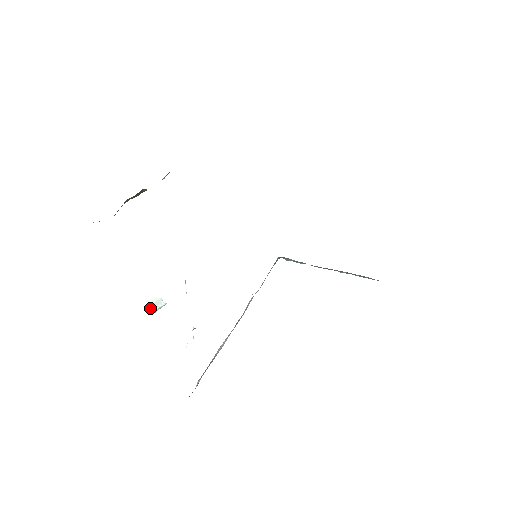
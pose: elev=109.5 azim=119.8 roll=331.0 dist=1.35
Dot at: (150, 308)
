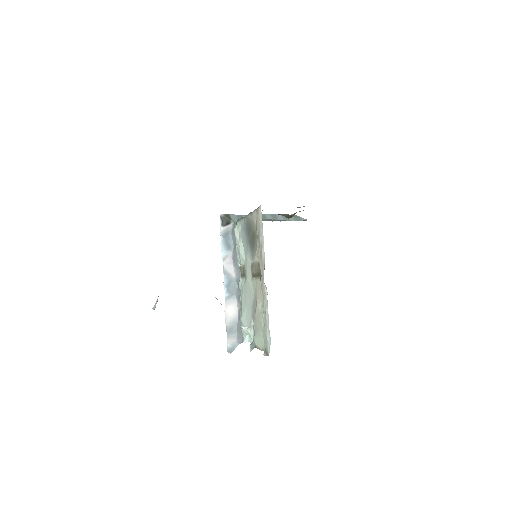
Dot at: occluded
